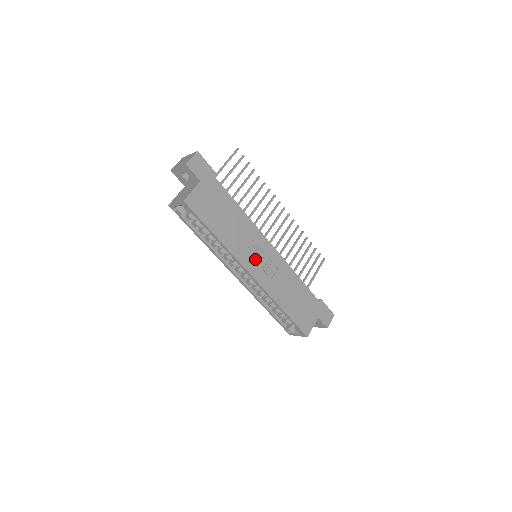
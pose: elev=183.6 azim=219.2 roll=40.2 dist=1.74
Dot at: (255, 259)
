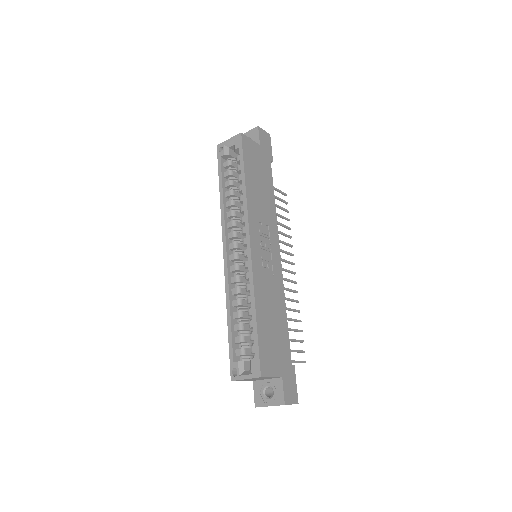
Dot at: (261, 240)
